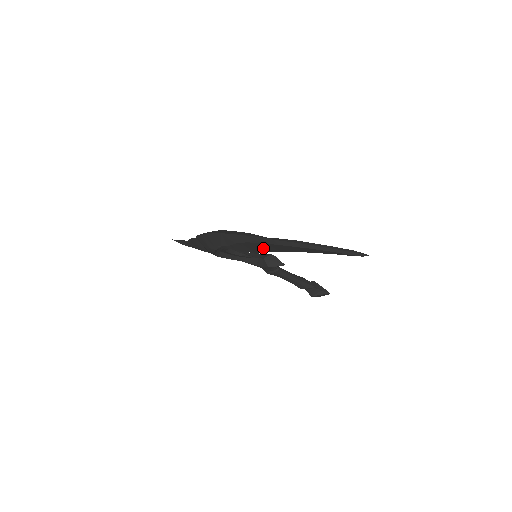
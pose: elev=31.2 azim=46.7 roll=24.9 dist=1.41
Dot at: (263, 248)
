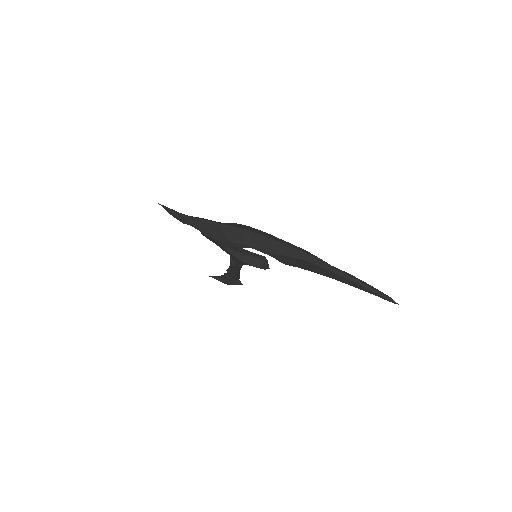
Dot at: (307, 267)
